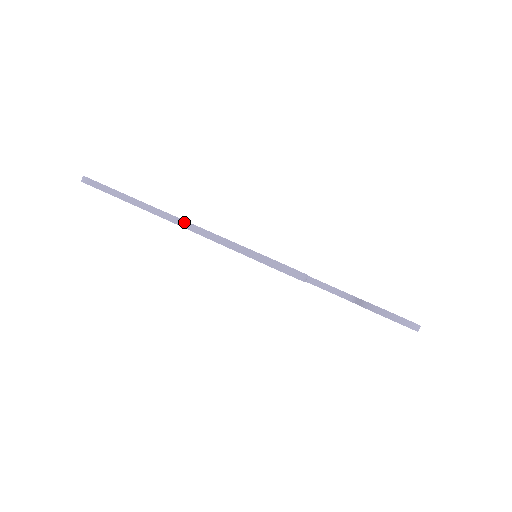
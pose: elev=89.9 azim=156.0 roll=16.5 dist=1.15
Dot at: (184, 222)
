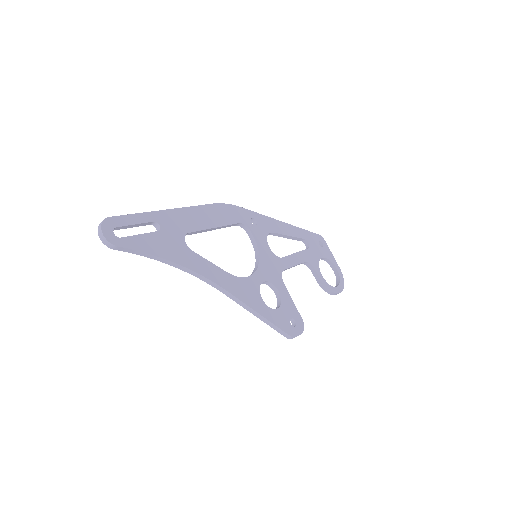
Dot at: (219, 287)
